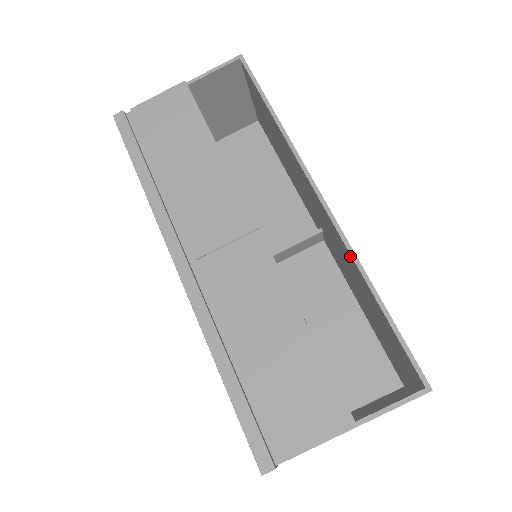
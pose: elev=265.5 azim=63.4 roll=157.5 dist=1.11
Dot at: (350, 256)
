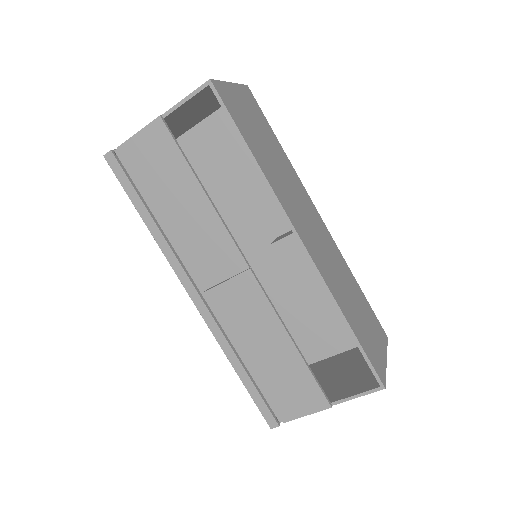
Dot at: (326, 289)
